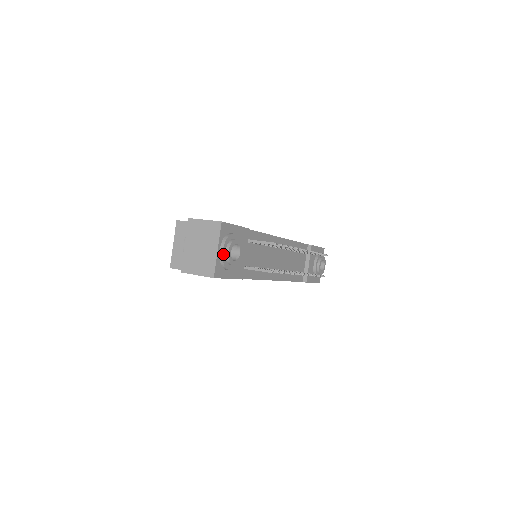
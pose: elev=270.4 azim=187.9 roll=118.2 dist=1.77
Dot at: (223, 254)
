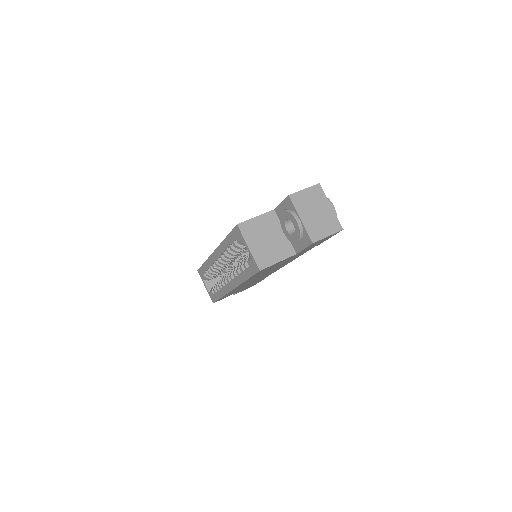
Dot at: (334, 209)
